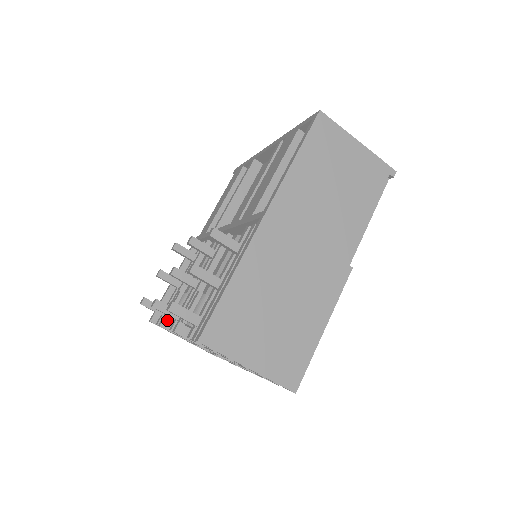
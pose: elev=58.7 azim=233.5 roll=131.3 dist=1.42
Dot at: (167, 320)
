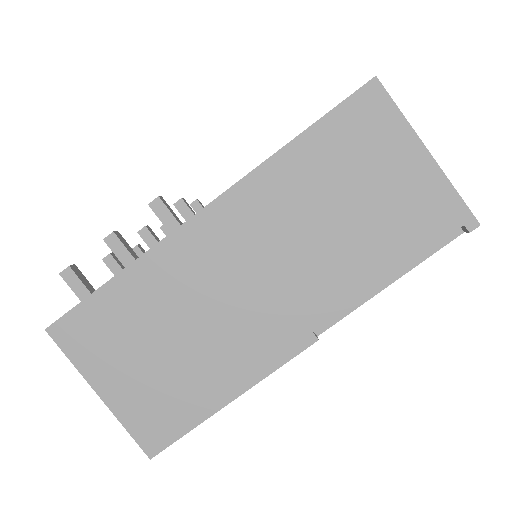
Dot at: occluded
